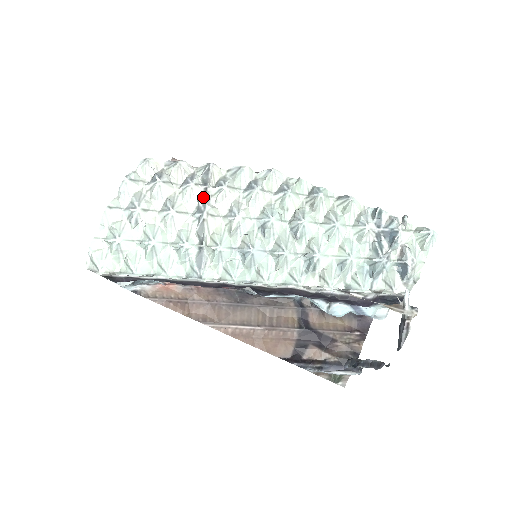
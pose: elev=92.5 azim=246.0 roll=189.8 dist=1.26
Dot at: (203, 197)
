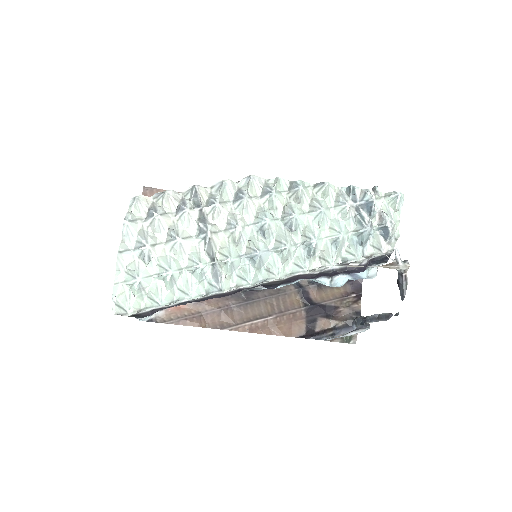
Dot at: (201, 218)
